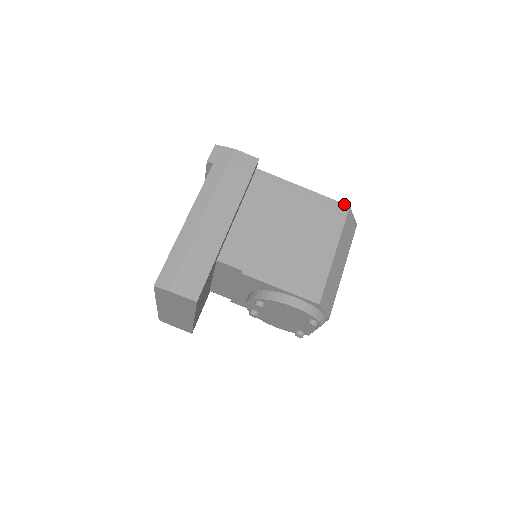
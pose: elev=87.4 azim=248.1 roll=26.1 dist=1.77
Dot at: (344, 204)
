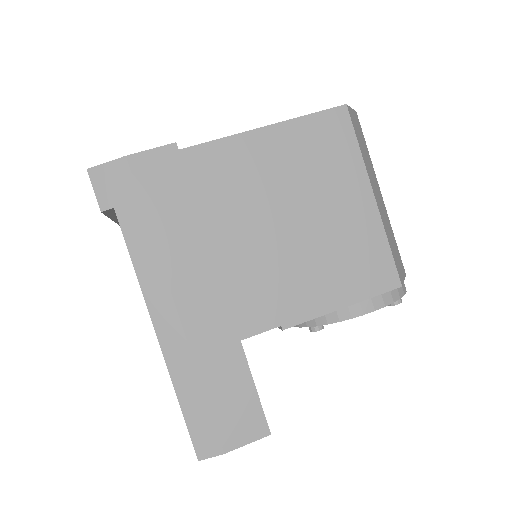
Dot at: (337, 107)
